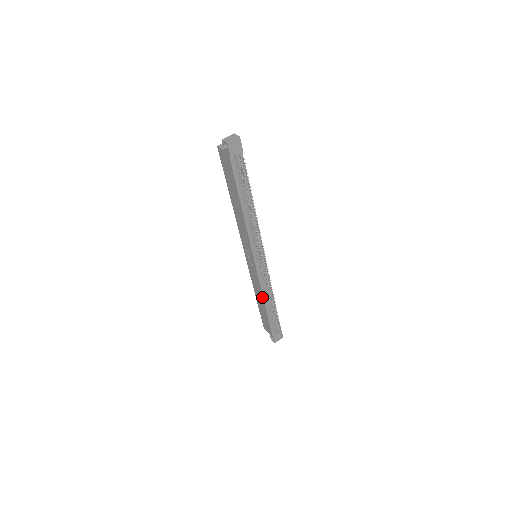
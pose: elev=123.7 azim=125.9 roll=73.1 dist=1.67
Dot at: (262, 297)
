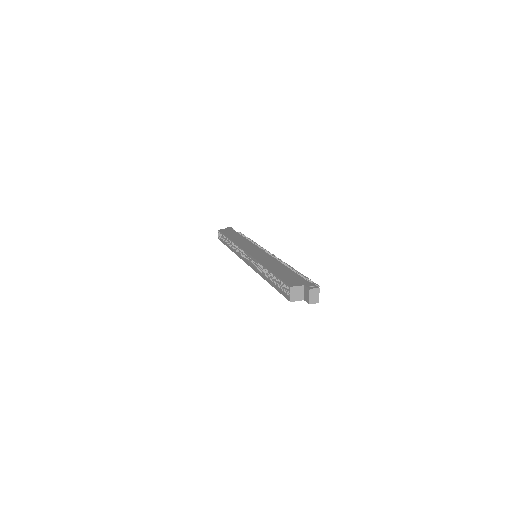
Dot at: occluded
